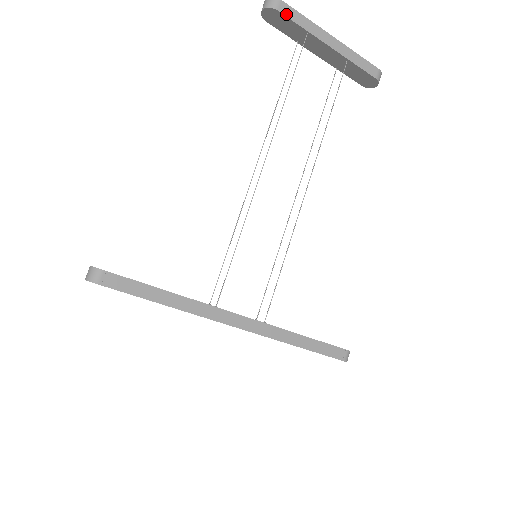
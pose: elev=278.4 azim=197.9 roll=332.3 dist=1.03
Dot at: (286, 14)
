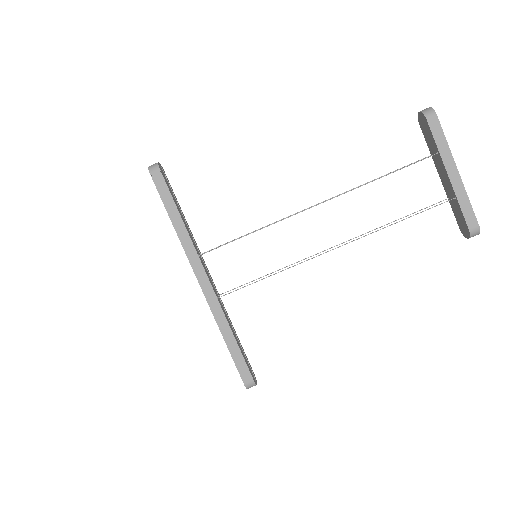
Dot at: (432, 127)
